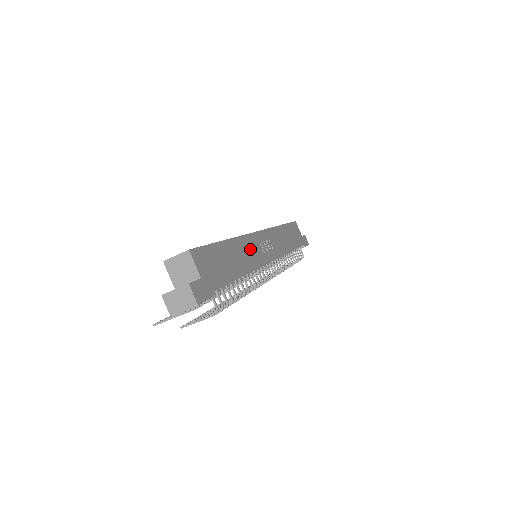
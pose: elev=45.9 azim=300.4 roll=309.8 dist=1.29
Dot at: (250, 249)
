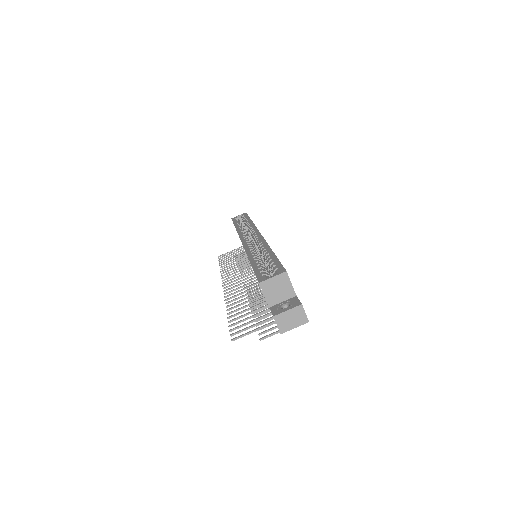
Dot at: occluded
